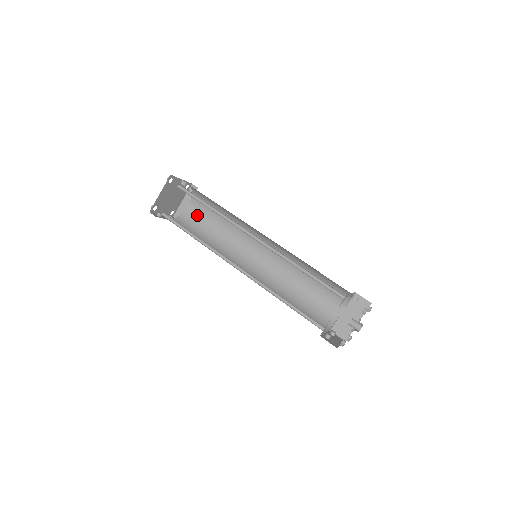
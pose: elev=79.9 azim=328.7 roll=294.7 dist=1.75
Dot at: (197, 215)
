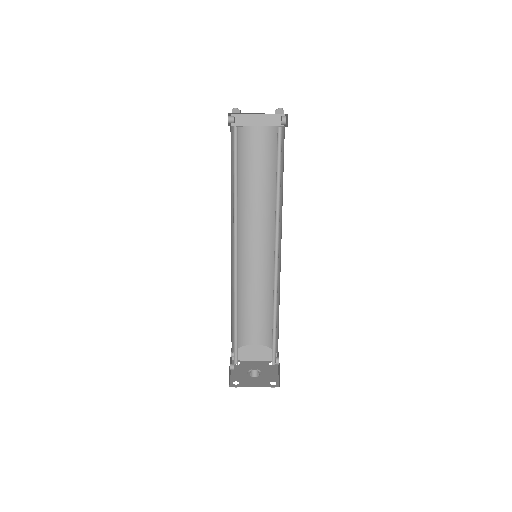
Dot at: (253, 146)
